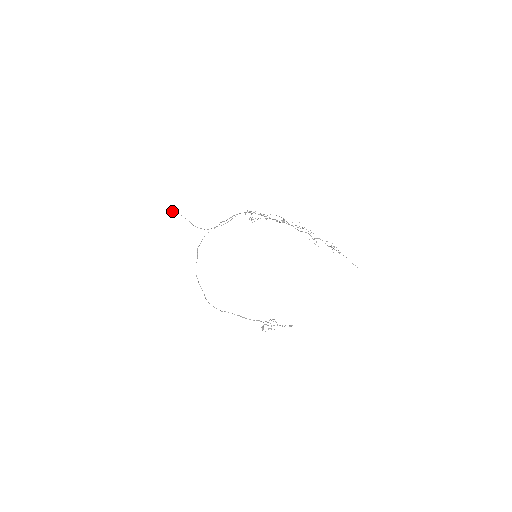
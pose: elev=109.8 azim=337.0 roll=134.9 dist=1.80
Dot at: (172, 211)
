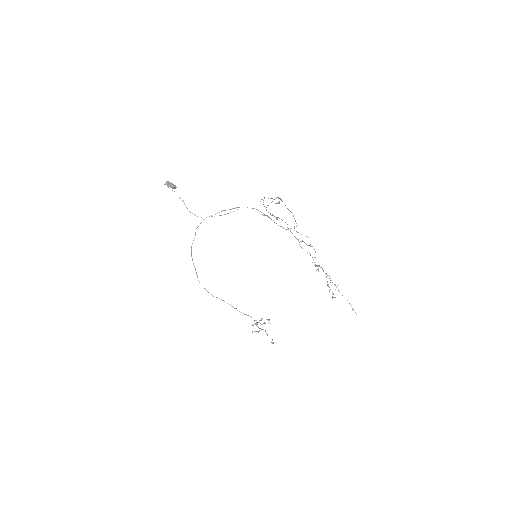
Dot at: (170, 186)
